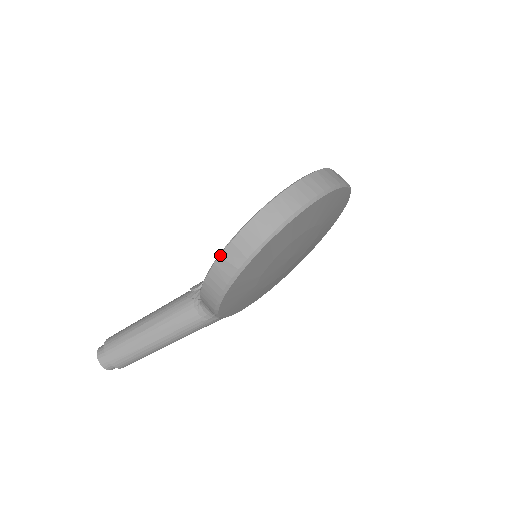
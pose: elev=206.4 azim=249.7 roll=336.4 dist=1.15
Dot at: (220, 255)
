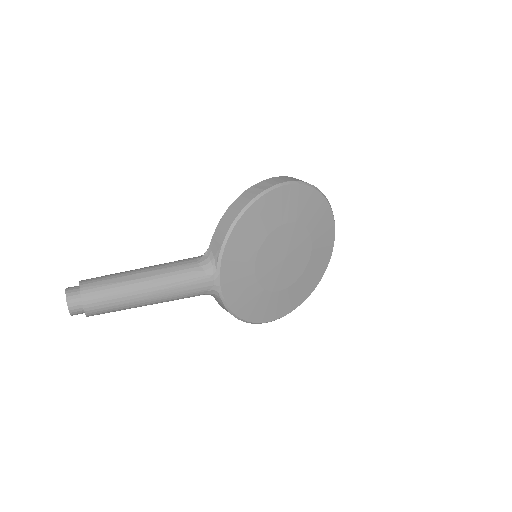
Dot at: (252, 186)
